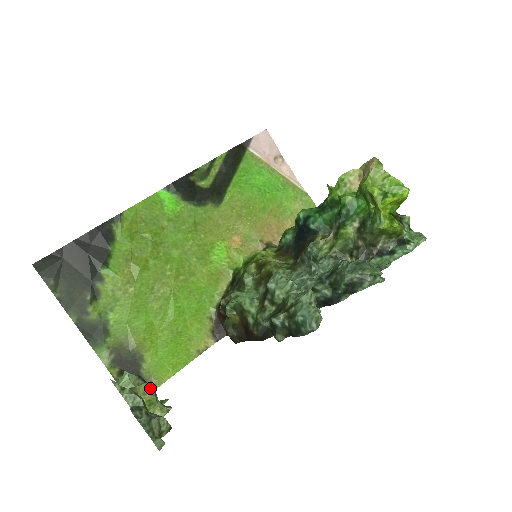
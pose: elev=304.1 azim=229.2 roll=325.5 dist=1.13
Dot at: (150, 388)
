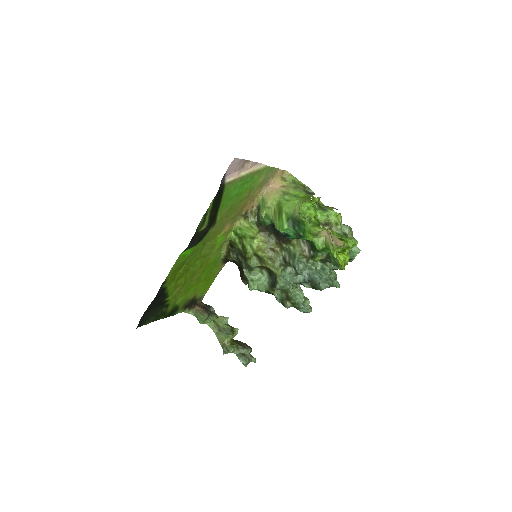
Dot at: occluded
